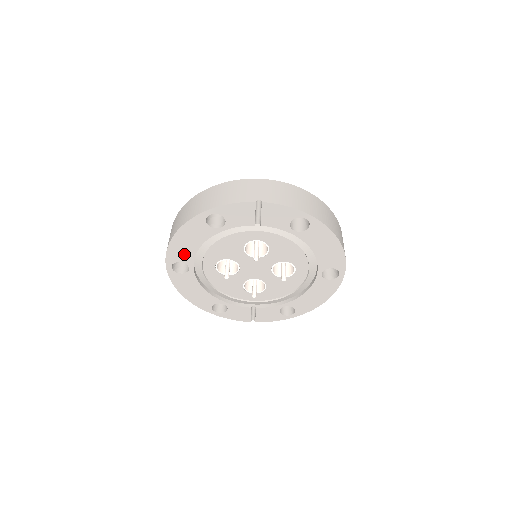
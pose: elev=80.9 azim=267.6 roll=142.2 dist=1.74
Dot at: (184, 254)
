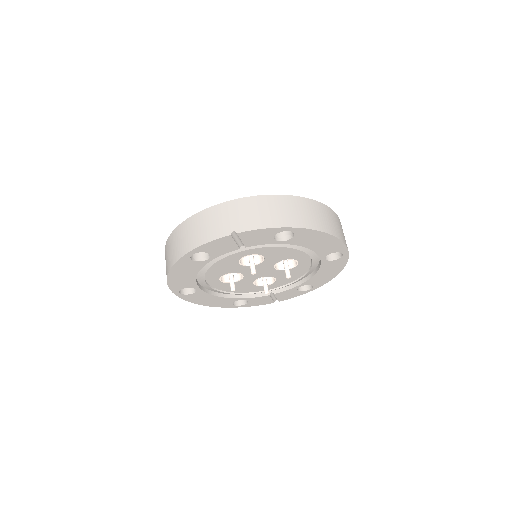
Dot at: (185, 283)
